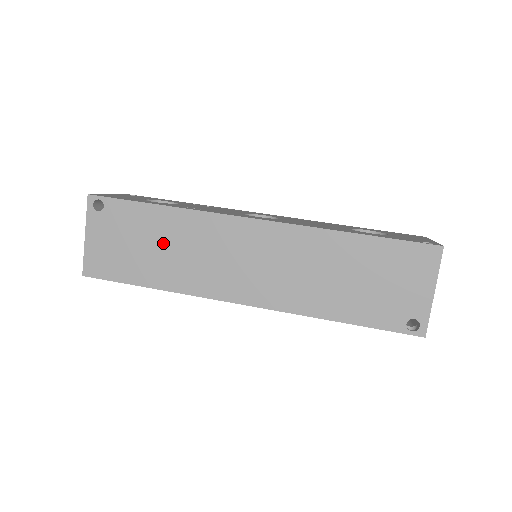
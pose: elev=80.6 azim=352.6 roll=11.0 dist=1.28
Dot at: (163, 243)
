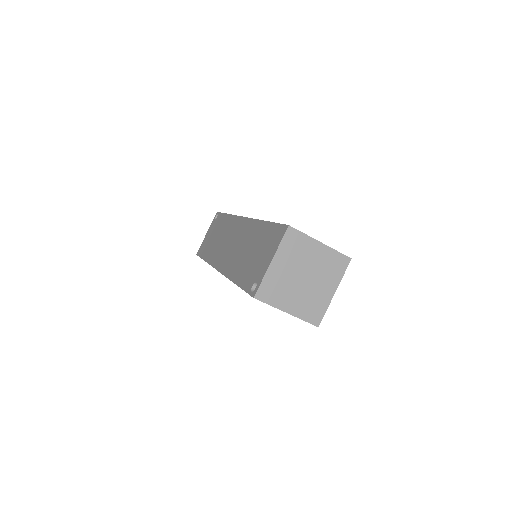
Dot at: occluded
